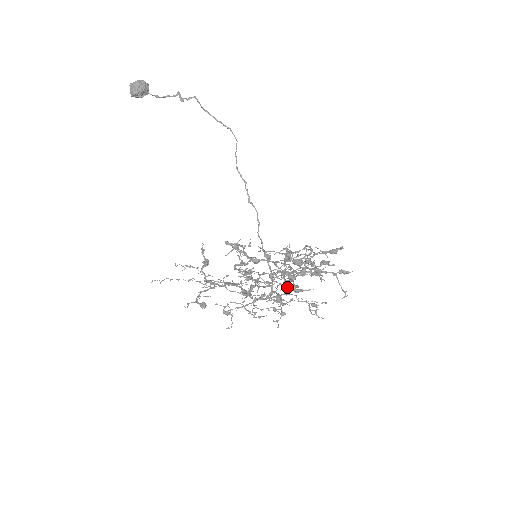
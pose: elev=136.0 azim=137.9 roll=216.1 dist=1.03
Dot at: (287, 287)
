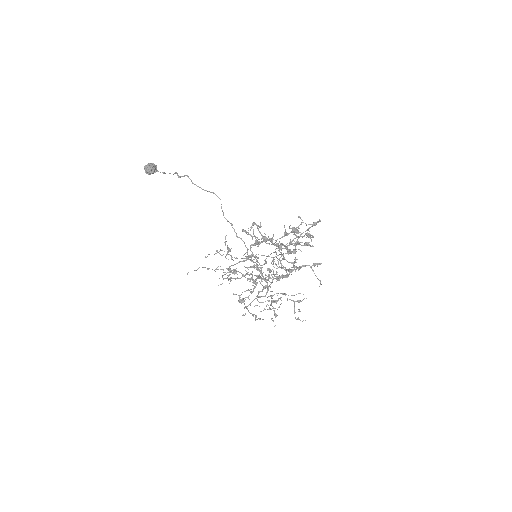
Dot at: (282, 275)
